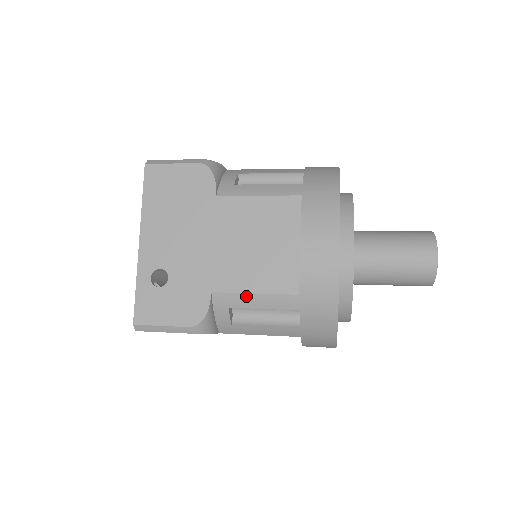
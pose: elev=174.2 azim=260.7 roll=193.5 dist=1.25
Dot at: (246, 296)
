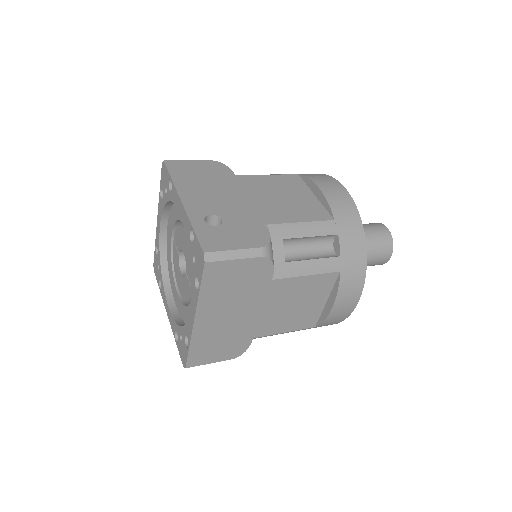
Dot at: (295, 225)
